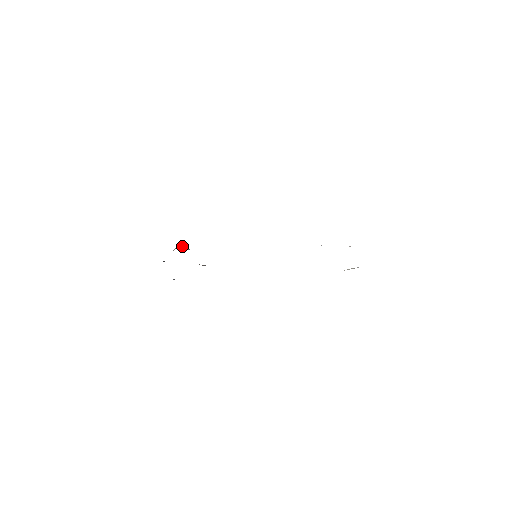
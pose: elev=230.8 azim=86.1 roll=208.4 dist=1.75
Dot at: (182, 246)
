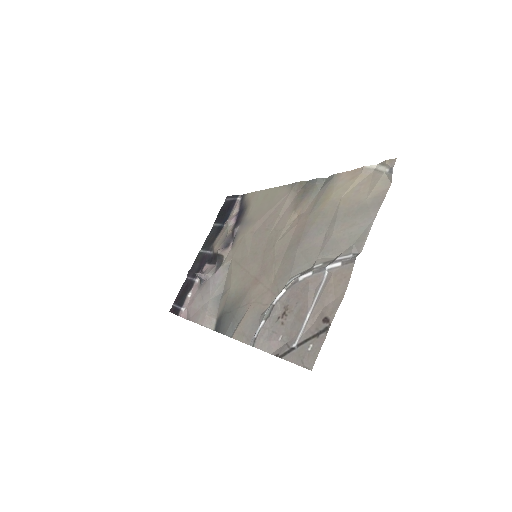
Dot at: (201, 277)
